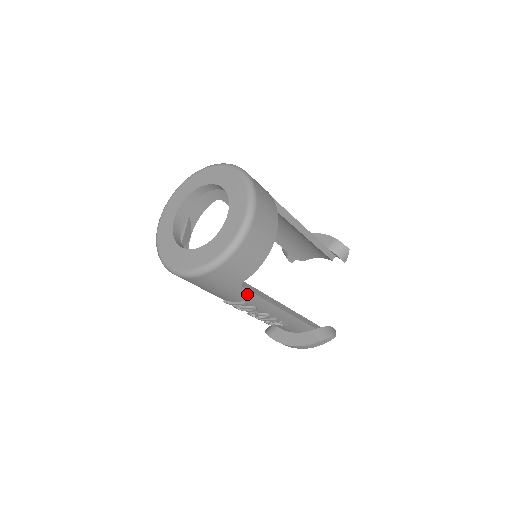
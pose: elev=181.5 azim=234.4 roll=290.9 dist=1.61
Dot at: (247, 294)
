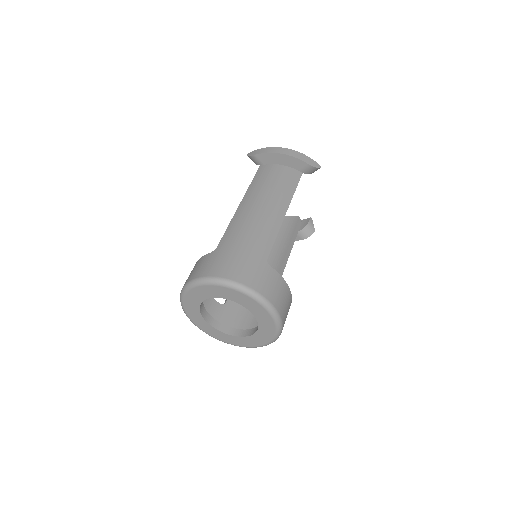
Dot at: occluded
